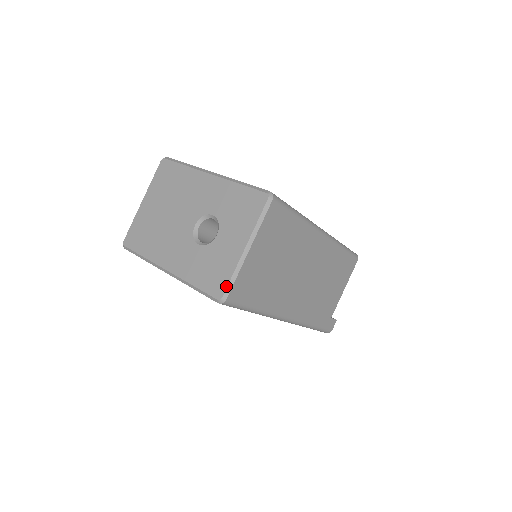
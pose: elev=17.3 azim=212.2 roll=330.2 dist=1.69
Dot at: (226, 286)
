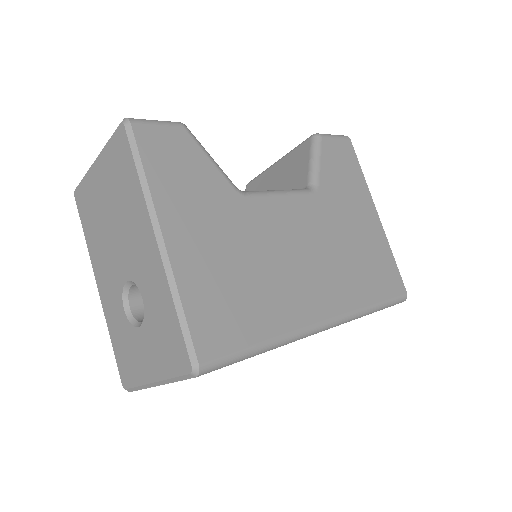
Dot at: (130, 387)
